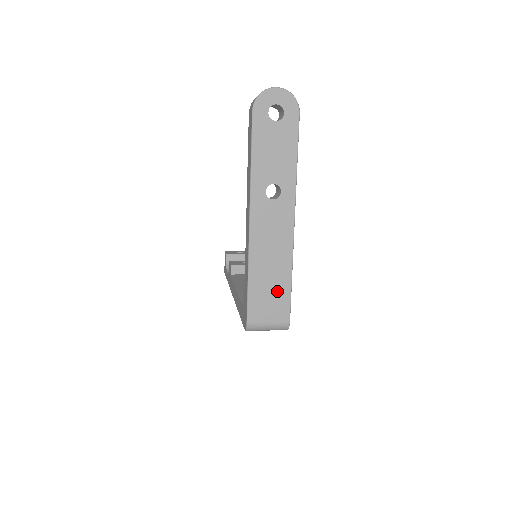
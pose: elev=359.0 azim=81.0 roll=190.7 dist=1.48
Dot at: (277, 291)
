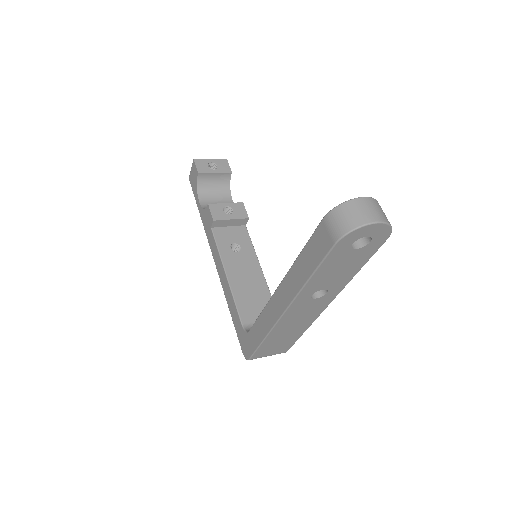
Dot at: (286, 341)
